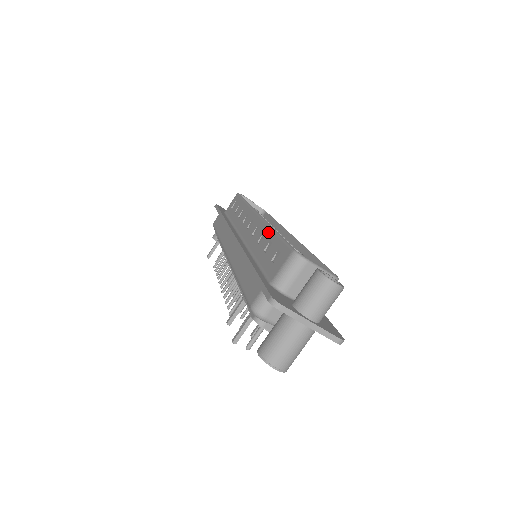
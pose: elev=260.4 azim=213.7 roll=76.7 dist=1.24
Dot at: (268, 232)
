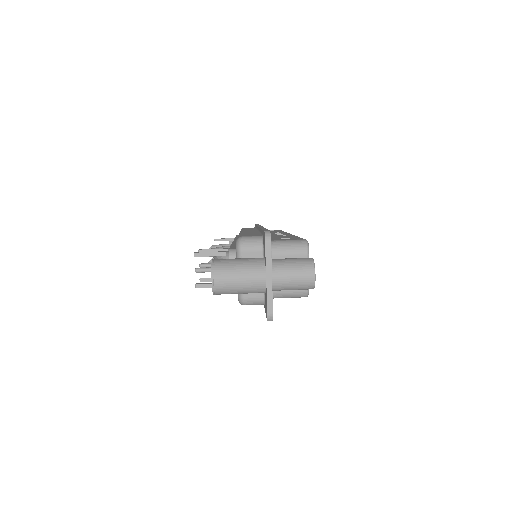
Dot at: (292, 235)
